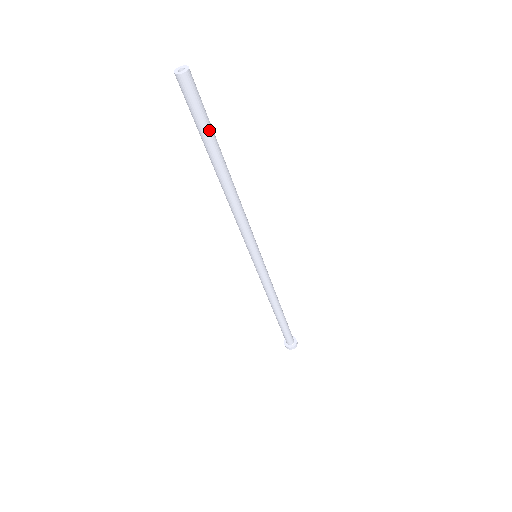
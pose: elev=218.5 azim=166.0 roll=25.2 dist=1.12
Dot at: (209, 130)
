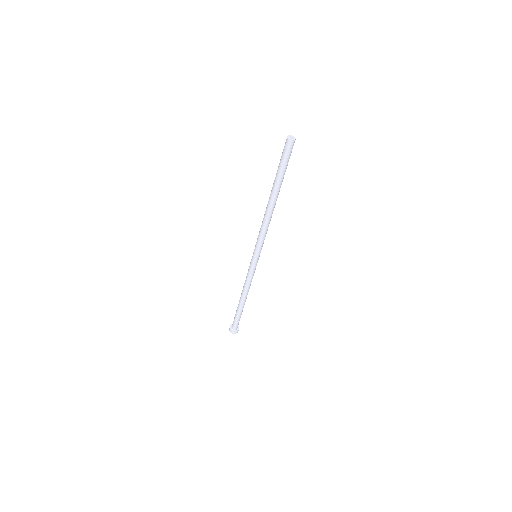
Dot at: (285, 171)
